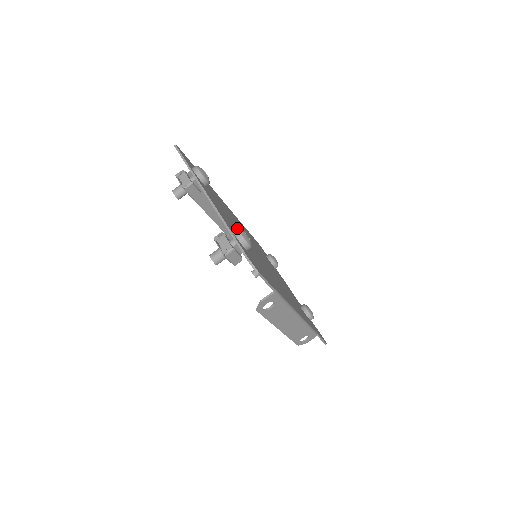
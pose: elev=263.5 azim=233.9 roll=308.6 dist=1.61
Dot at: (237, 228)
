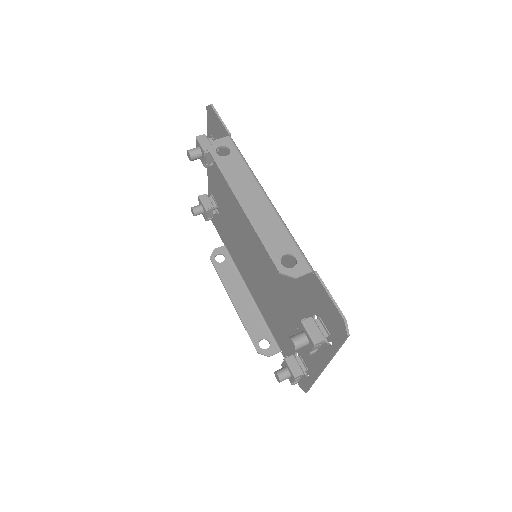
Dot at: occluded
